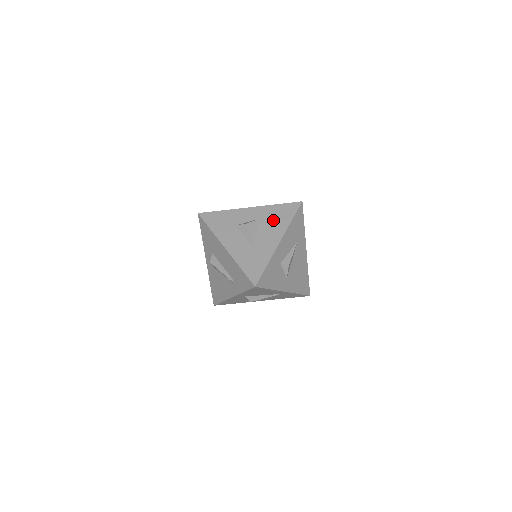
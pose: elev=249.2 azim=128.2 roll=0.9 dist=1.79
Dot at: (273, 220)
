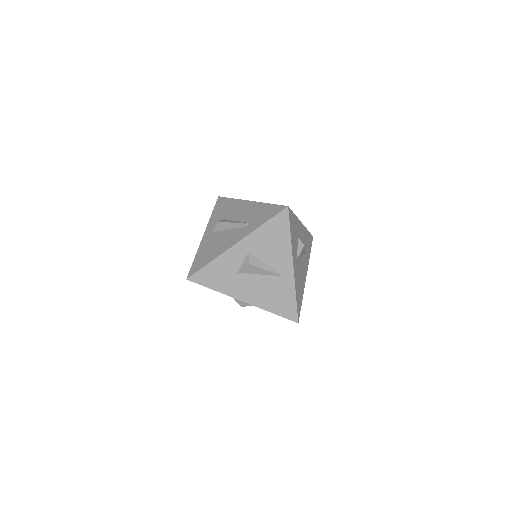
Dot at: occluded
